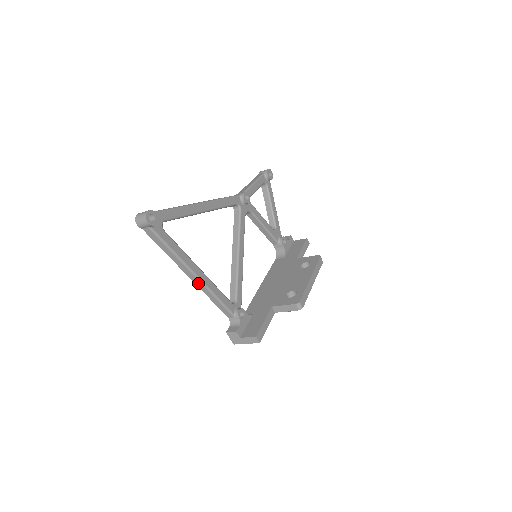
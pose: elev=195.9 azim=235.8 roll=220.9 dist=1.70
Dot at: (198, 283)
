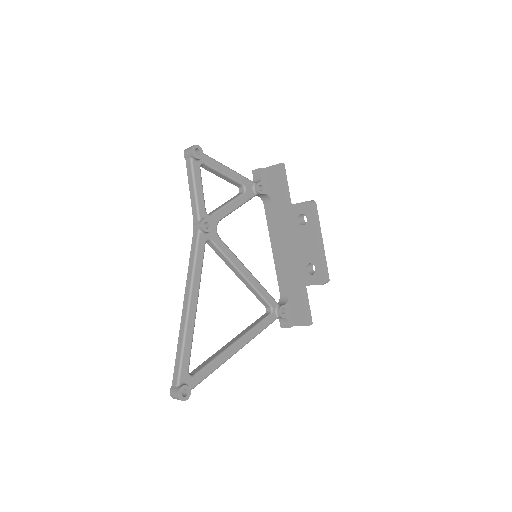
Dot at: occluded
